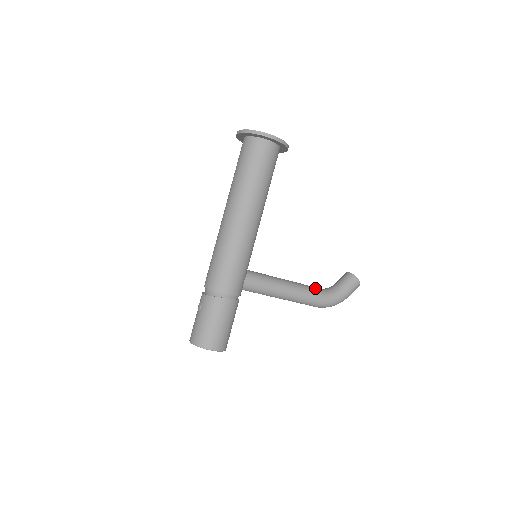
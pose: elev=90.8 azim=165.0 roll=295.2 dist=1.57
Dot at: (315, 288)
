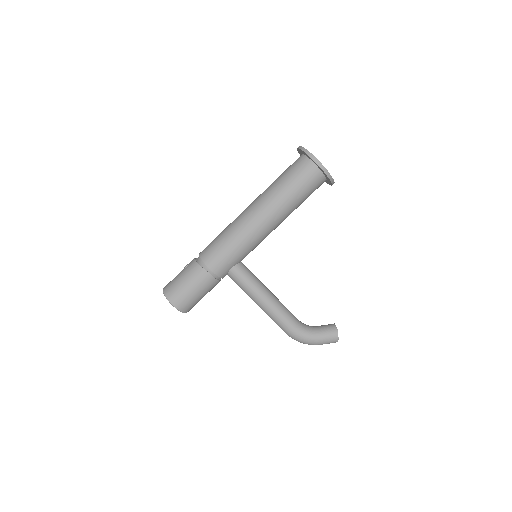
Dot at: (293, 316)
